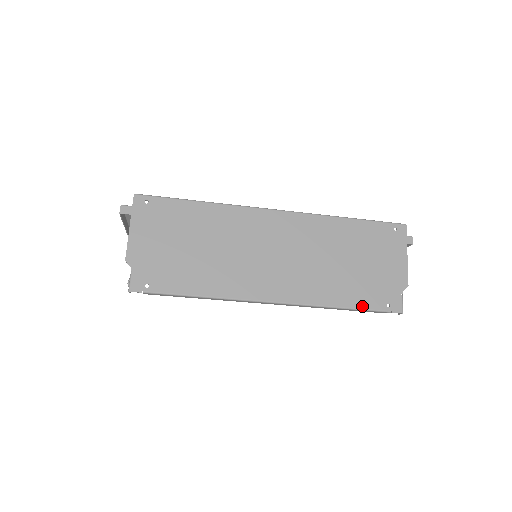
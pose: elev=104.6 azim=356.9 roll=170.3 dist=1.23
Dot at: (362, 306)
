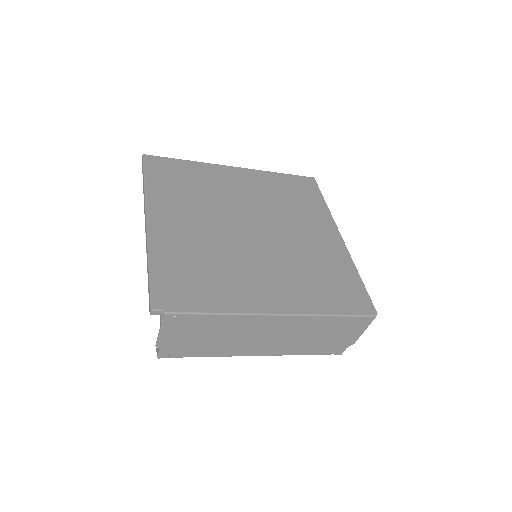
Dot at: (317, 354)
